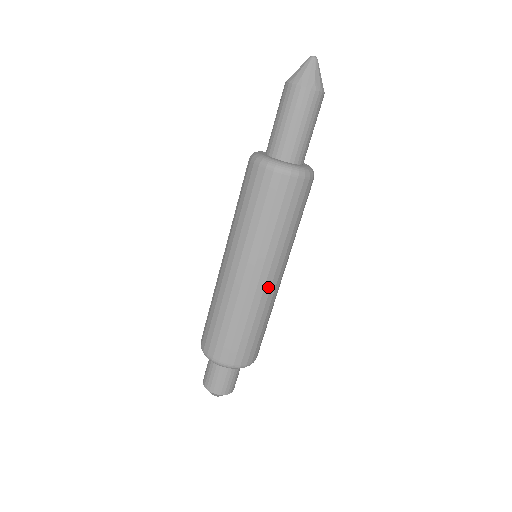
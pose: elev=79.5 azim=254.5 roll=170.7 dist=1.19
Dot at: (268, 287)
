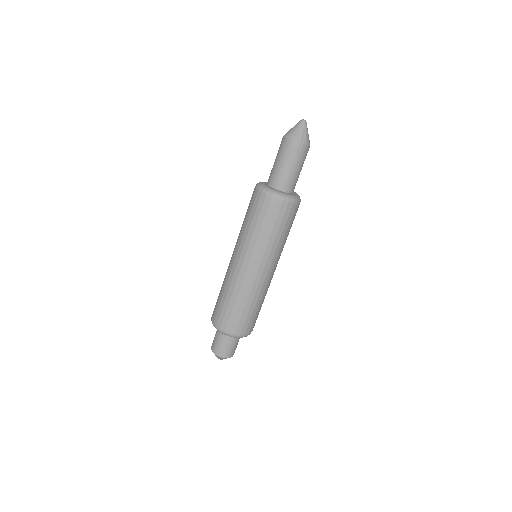
Dot at: (267, 279)
